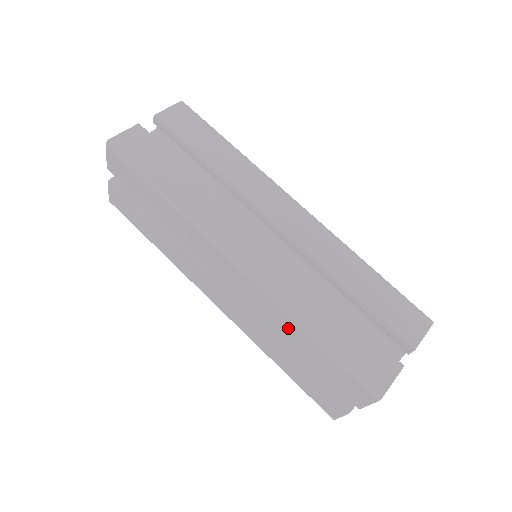
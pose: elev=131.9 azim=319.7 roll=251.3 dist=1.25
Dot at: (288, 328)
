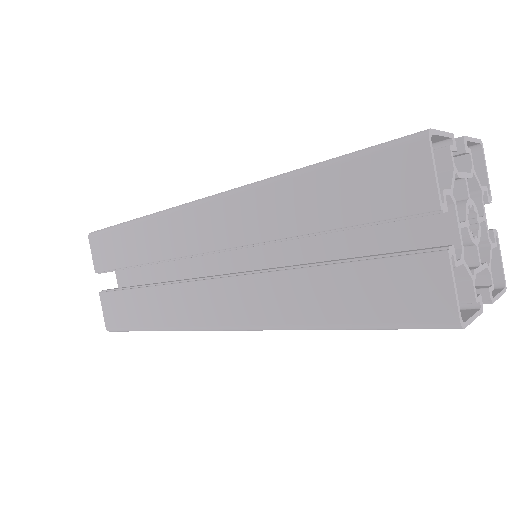
Dot at: (283, 206)
